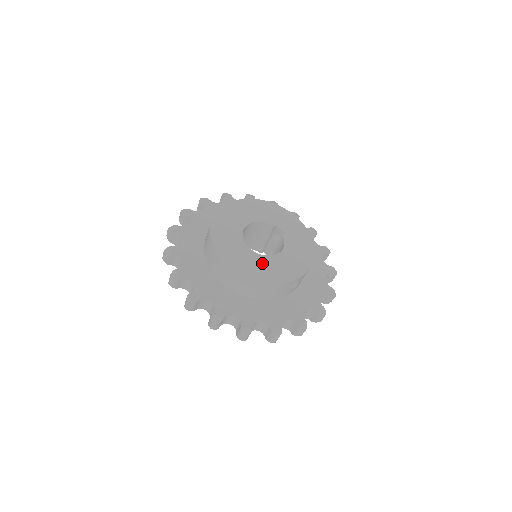
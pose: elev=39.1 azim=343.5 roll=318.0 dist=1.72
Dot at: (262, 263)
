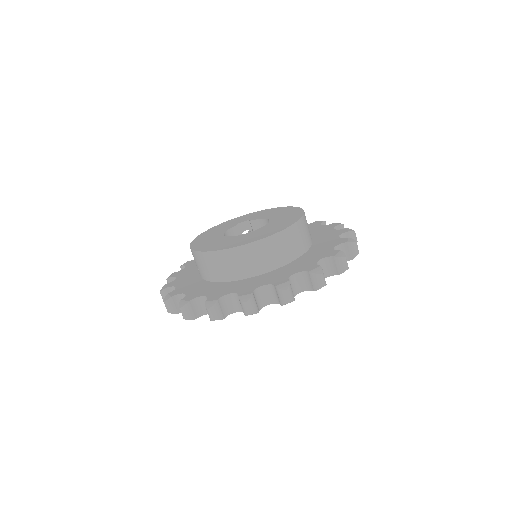
Dot at: (274, 224)
